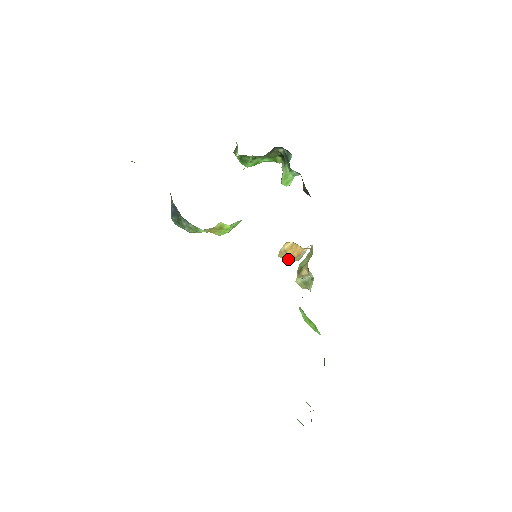
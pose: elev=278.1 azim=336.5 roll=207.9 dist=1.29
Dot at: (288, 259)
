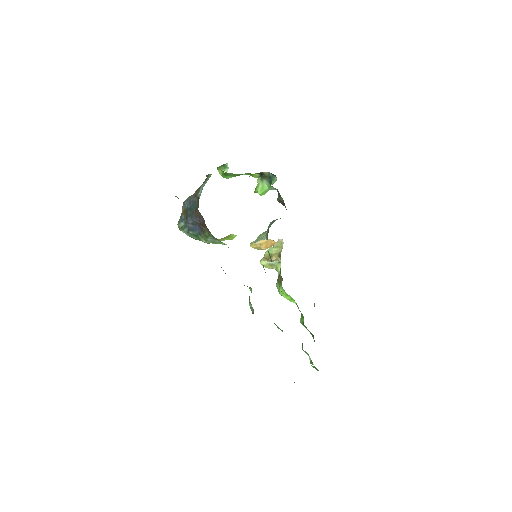
Dot at: (259, 249)
